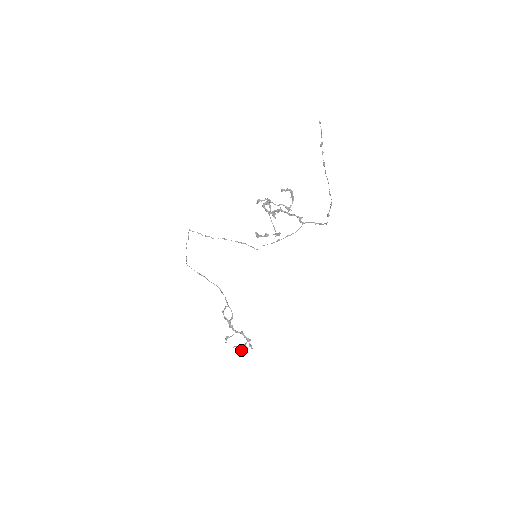
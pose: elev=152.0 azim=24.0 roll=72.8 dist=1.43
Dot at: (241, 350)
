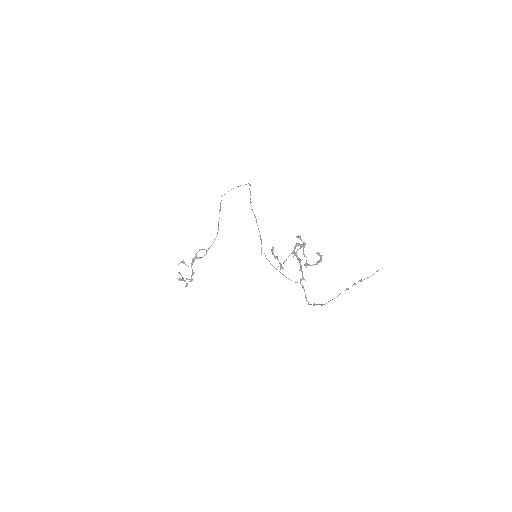
Dot at: occluded
